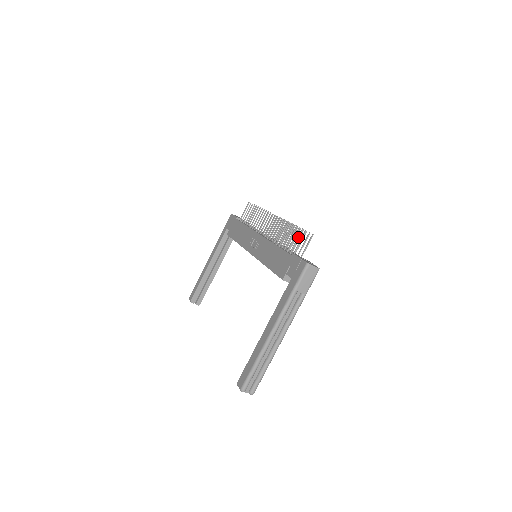
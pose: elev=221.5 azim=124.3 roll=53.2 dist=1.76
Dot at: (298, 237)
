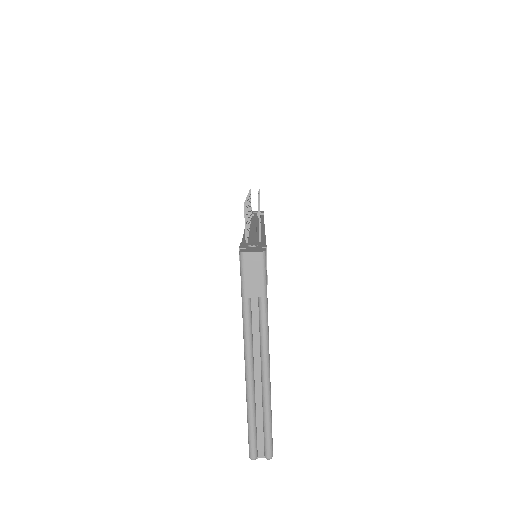
Dot at: occluded
